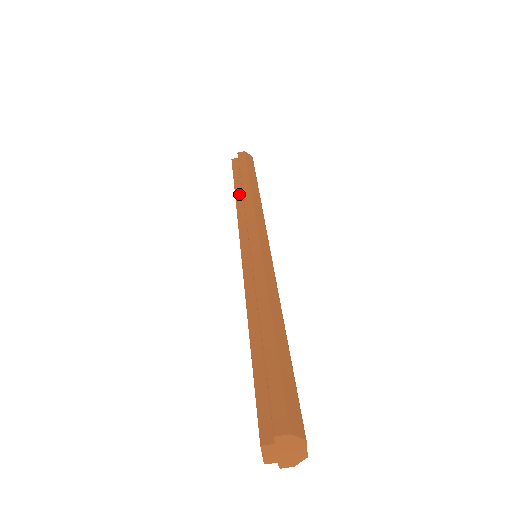
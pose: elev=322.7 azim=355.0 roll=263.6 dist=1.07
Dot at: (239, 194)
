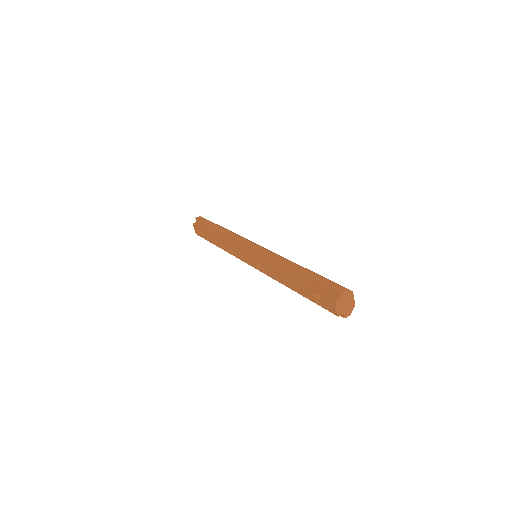
Dot at: (218, 235)
